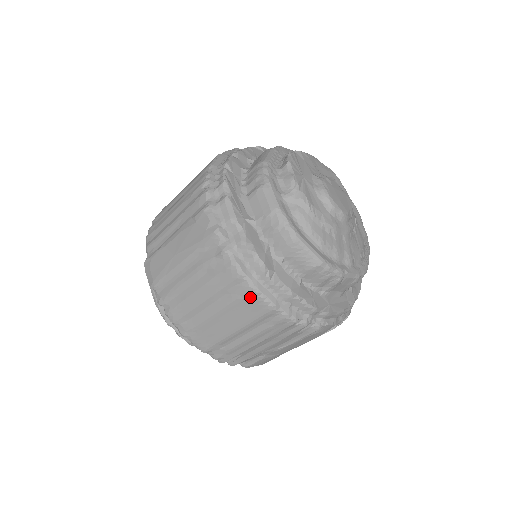
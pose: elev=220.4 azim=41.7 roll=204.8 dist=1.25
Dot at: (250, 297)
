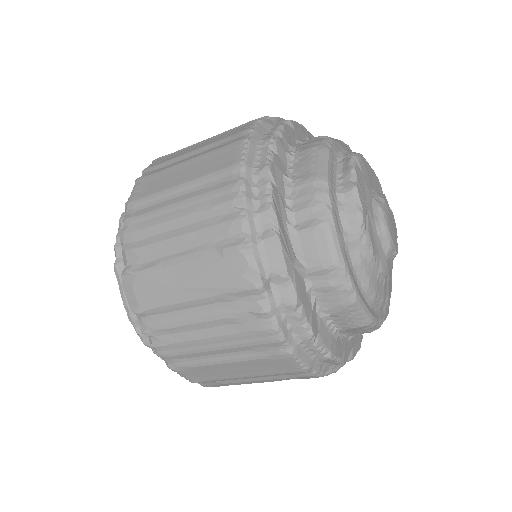
Dot at: (283, 360)
